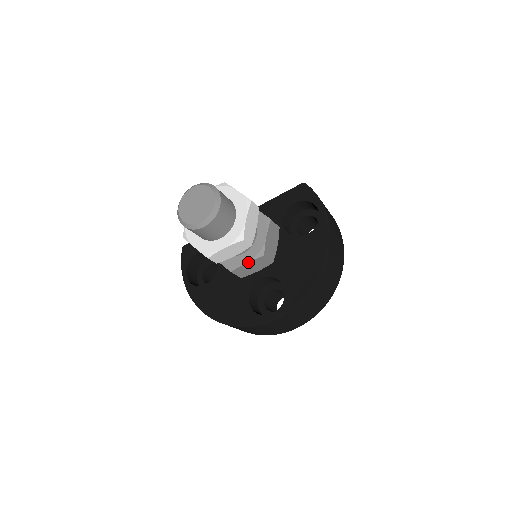
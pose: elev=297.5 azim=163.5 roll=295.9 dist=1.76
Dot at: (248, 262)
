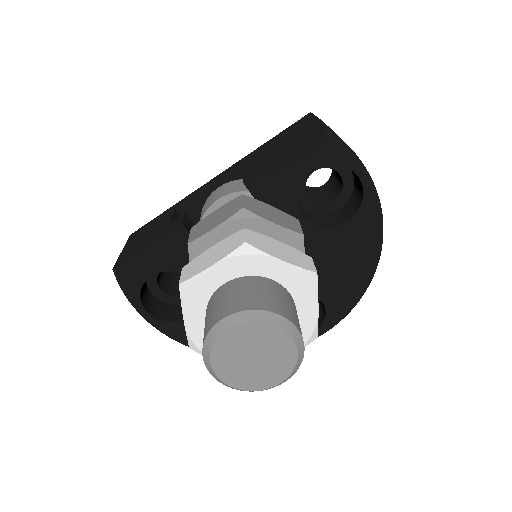
Dot at: occluded
